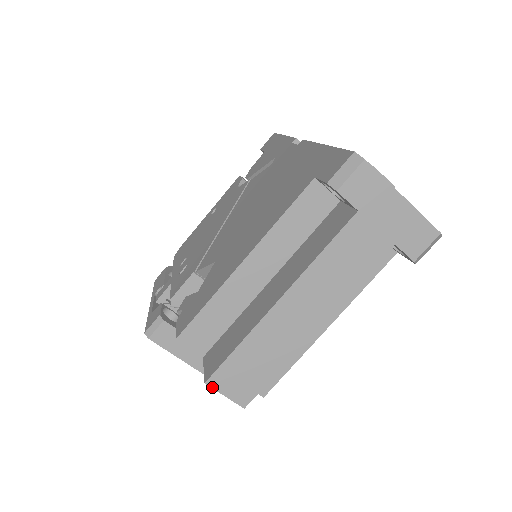
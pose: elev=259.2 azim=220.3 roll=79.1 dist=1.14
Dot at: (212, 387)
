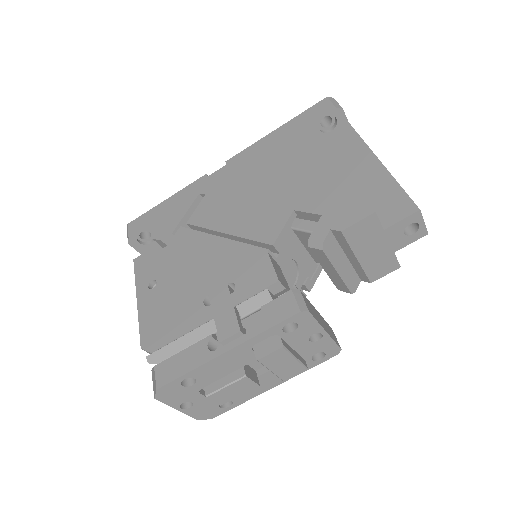
Dot at: (421, 214)
